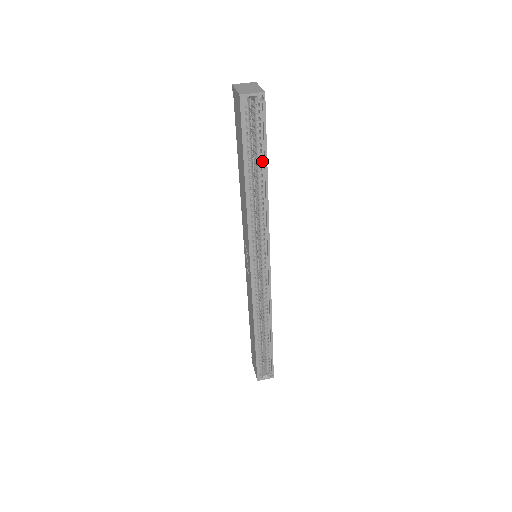
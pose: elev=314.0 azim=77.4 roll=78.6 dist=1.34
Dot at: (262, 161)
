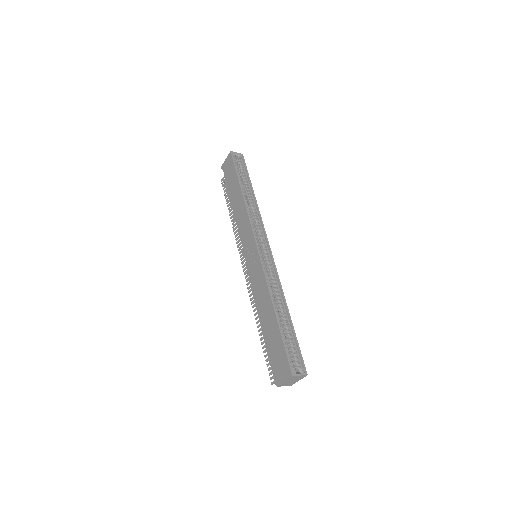
Dot at: (248, 184)
